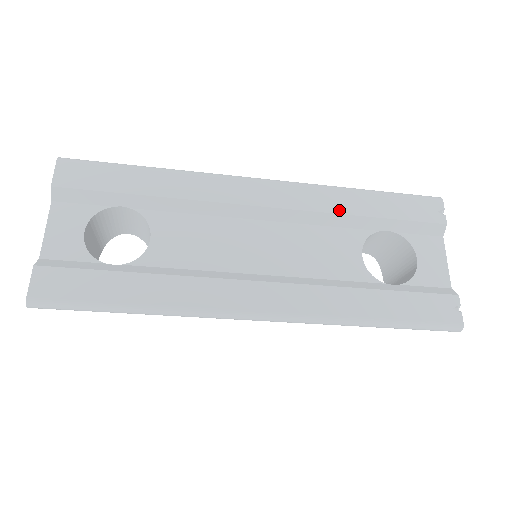
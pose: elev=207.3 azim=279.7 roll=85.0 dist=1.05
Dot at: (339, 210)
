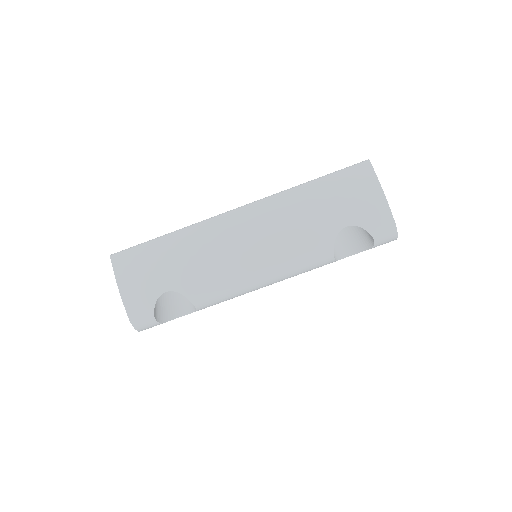
Dot at: occluded
